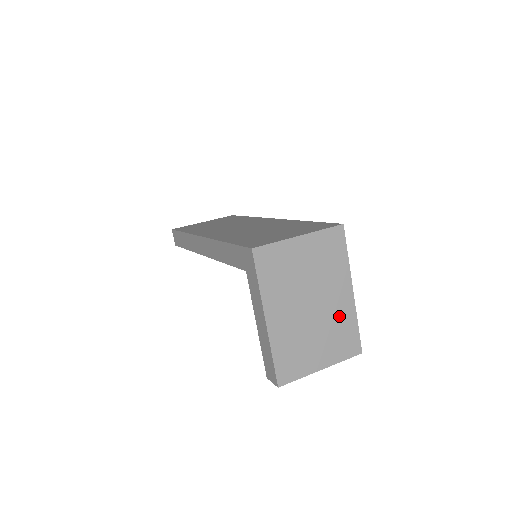
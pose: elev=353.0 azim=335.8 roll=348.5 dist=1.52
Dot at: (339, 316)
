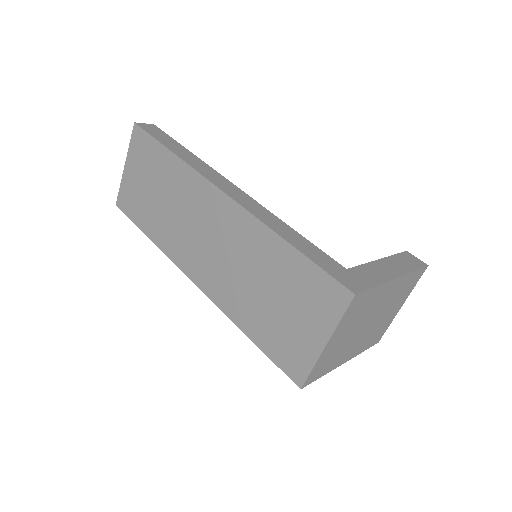
Dot at: (395, 293)
